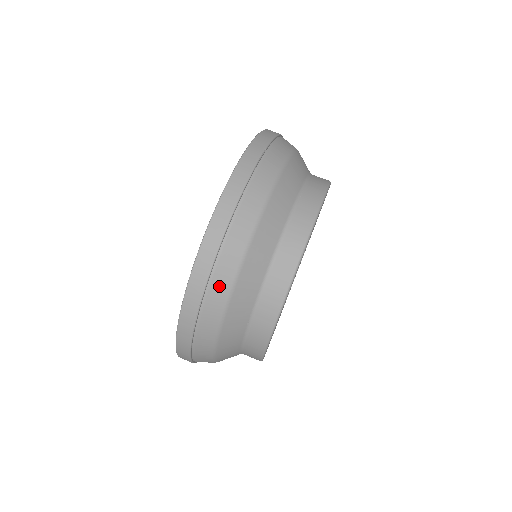
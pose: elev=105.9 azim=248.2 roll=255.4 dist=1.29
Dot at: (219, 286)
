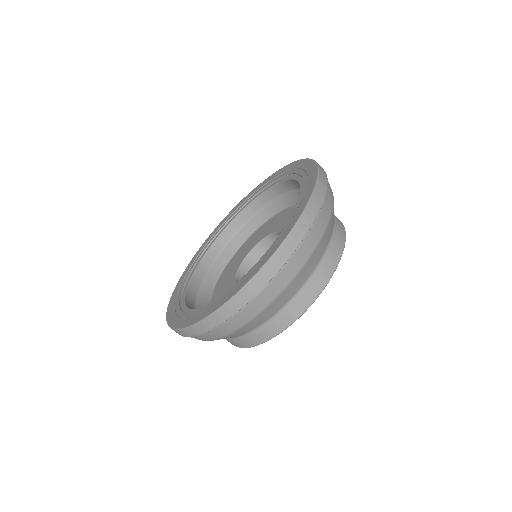
Dot at: occluded
